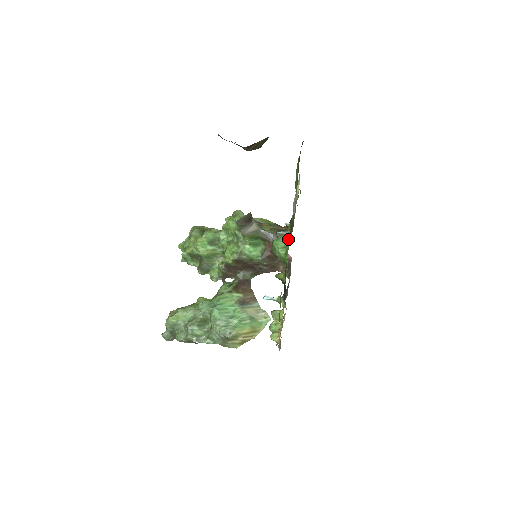
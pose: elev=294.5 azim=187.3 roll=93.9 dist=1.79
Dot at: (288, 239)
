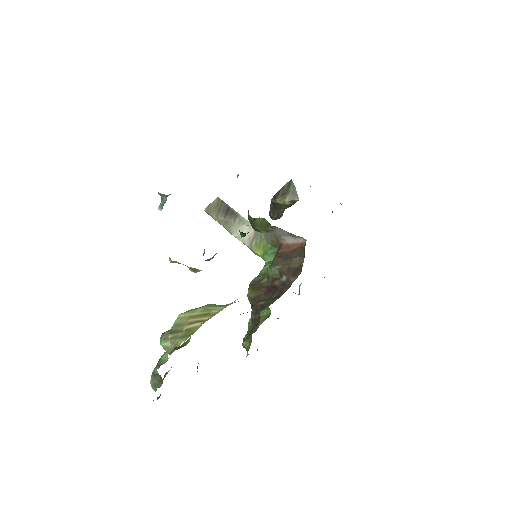
Dot at: occluded
